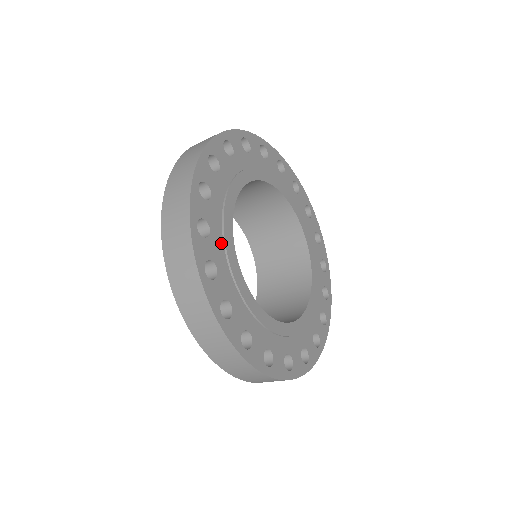
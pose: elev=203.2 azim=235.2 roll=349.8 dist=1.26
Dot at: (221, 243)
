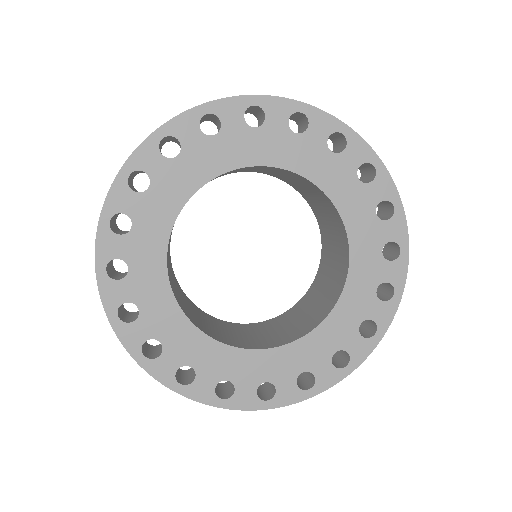
Dot at: (147, 242)
